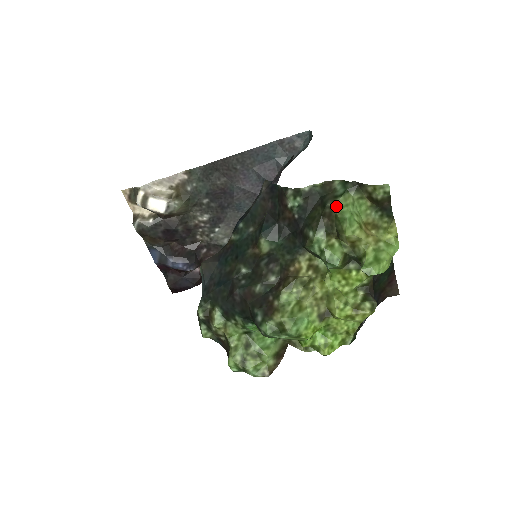
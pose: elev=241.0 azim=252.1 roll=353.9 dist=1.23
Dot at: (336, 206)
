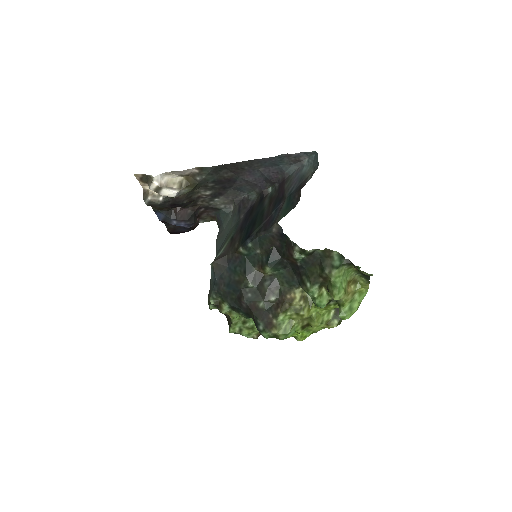
Dot at: (332, 276)
